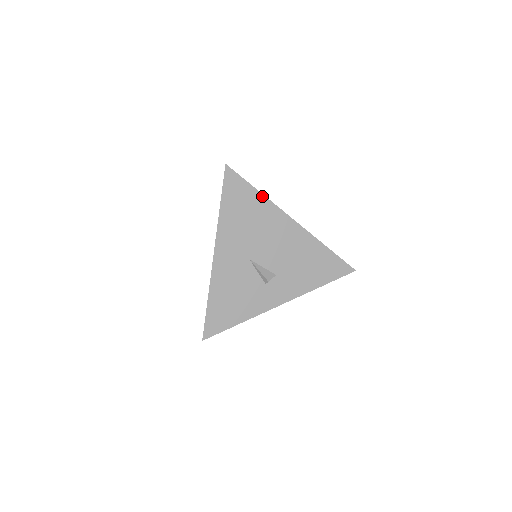
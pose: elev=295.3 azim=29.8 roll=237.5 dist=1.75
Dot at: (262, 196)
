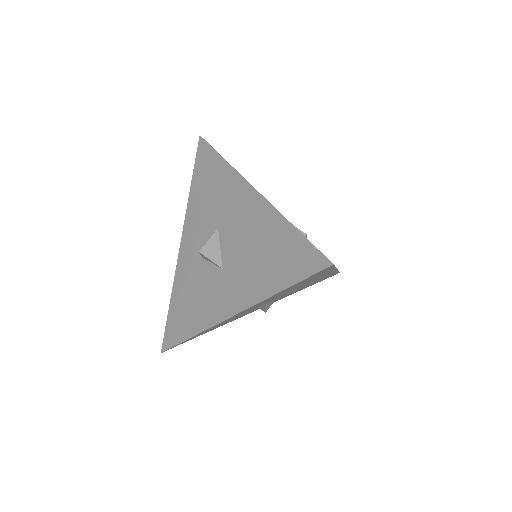
Dot at: occluded
